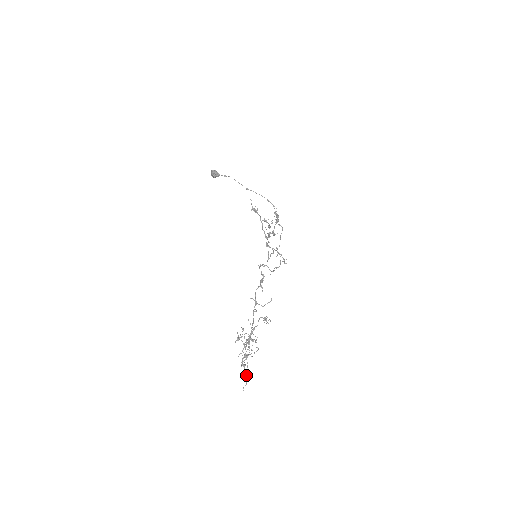
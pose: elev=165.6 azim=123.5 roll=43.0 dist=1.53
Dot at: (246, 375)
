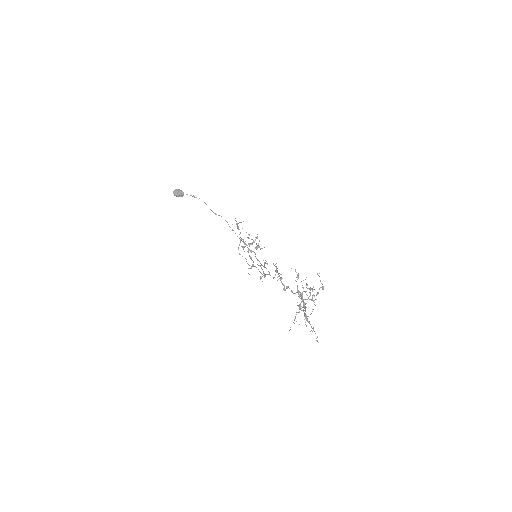
Dot at: (313, 330)
